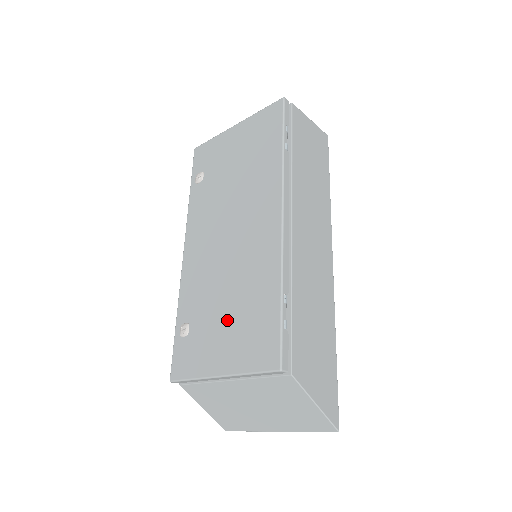
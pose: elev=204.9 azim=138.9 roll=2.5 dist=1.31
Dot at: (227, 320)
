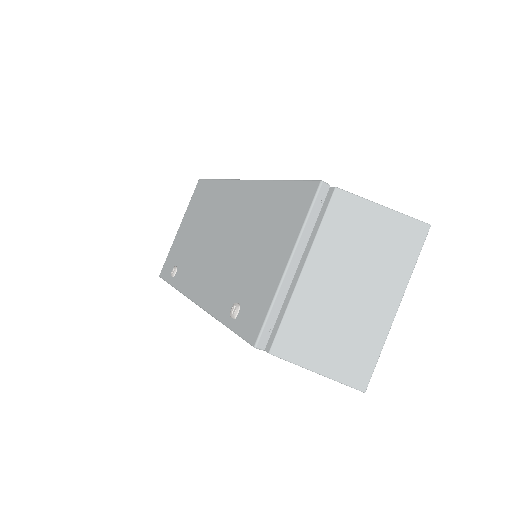
Dot at: (260, 247)
